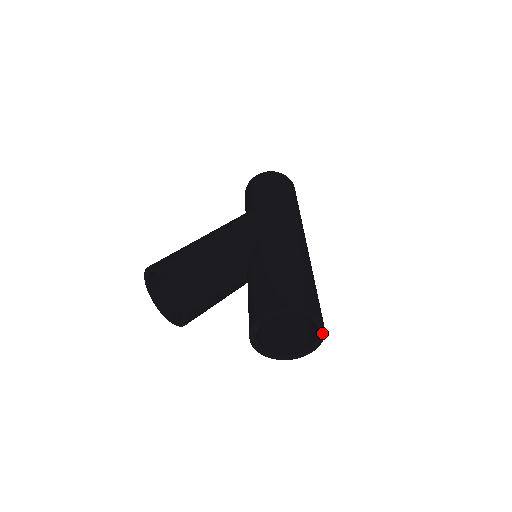
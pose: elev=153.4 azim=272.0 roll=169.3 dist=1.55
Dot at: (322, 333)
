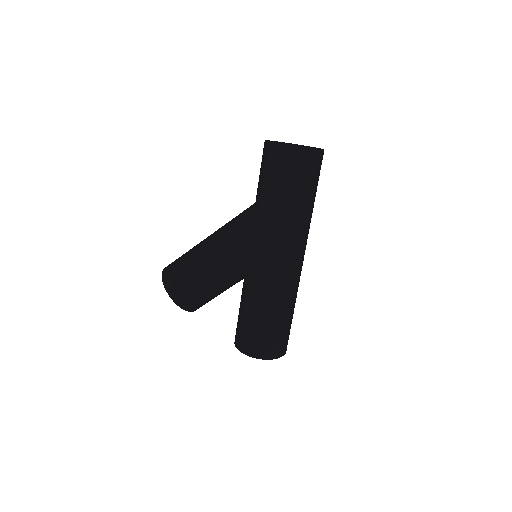
Dot at: occluded
